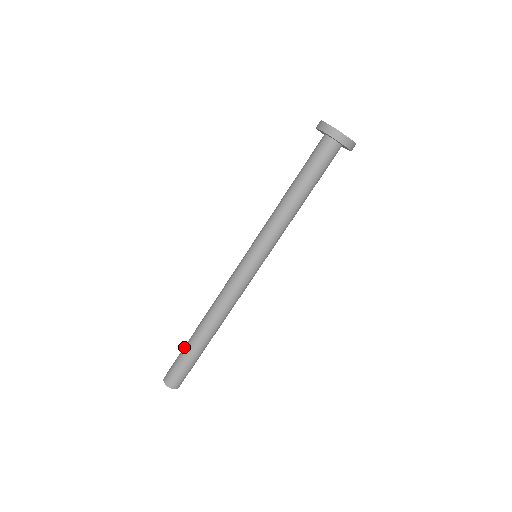
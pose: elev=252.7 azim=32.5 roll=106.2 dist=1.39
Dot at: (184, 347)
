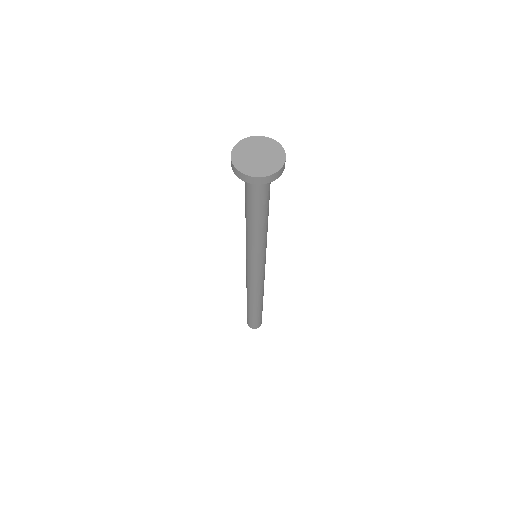
Dot at: occluded
